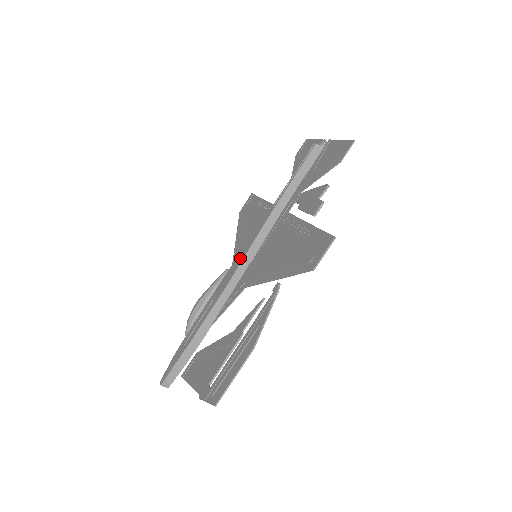
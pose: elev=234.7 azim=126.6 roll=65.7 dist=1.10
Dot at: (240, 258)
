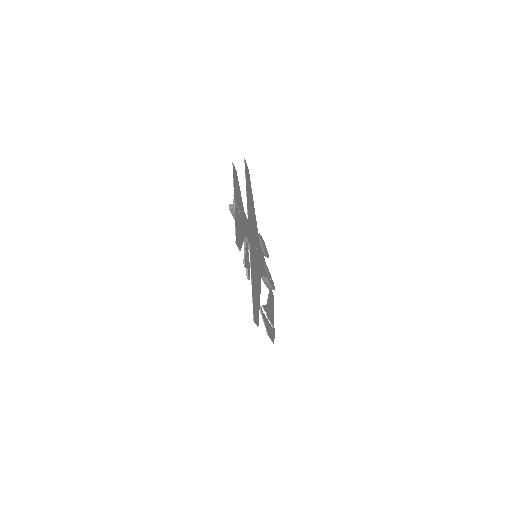
Dot at: occluded
